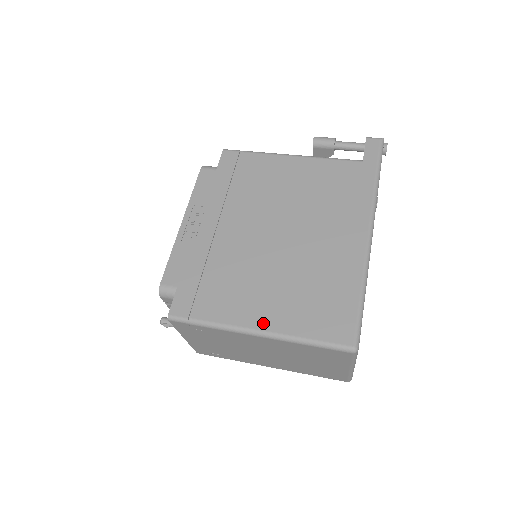
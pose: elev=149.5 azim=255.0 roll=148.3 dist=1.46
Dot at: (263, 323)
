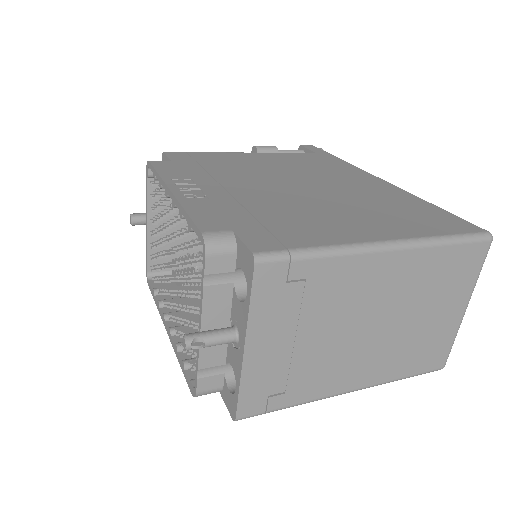
Dot at: (384, 235)
